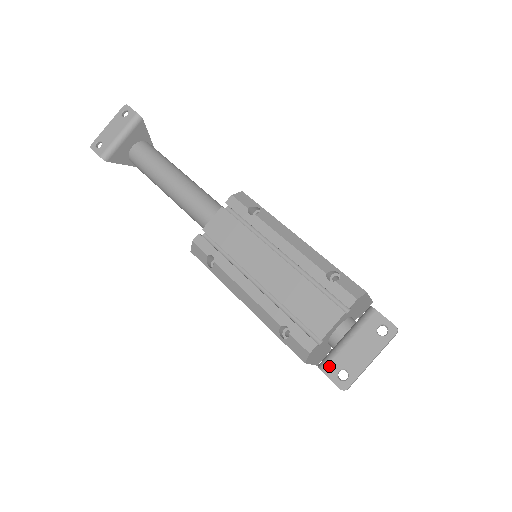
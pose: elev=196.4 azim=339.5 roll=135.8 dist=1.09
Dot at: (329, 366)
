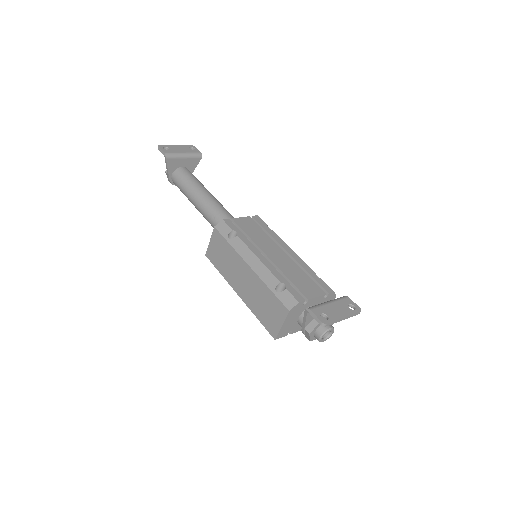
Dot at: (316, 309)
